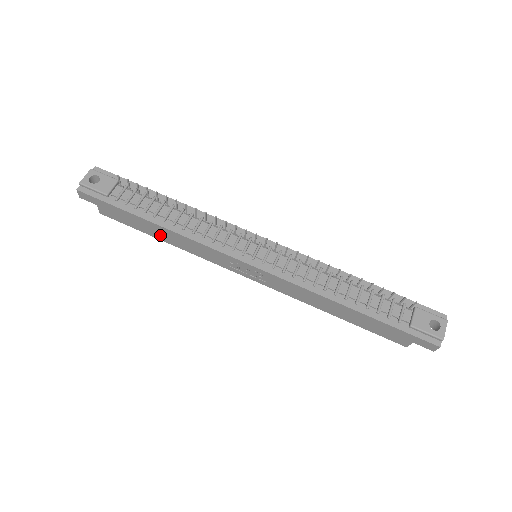
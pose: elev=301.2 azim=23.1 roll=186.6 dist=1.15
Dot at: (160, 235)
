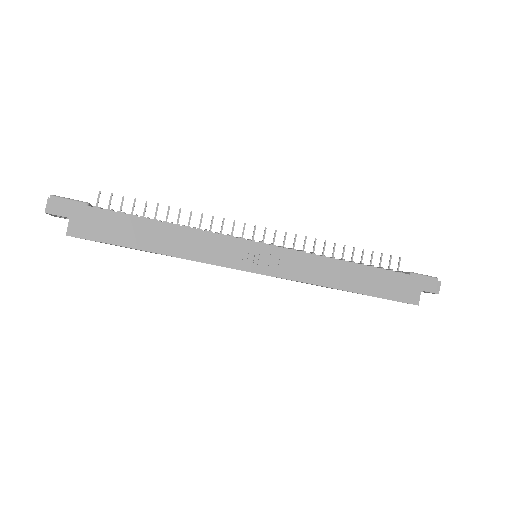
Dot at: (153, 241)
